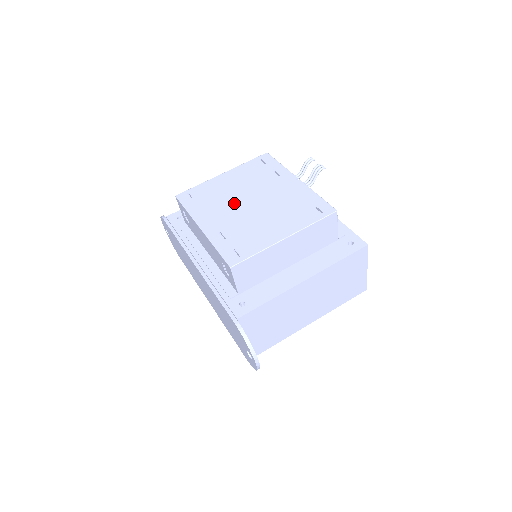
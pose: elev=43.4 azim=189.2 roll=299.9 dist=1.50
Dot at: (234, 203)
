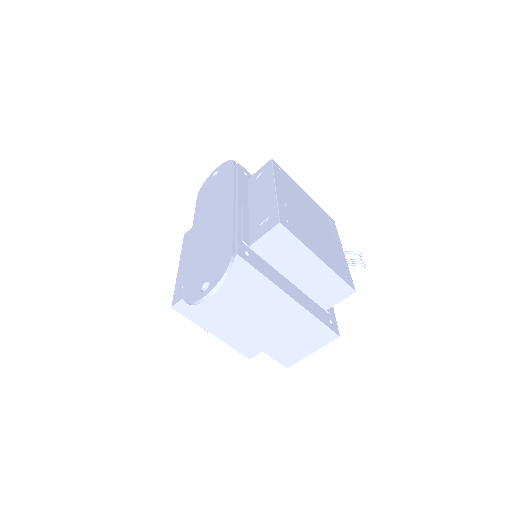
Dot at: (303, 208)
